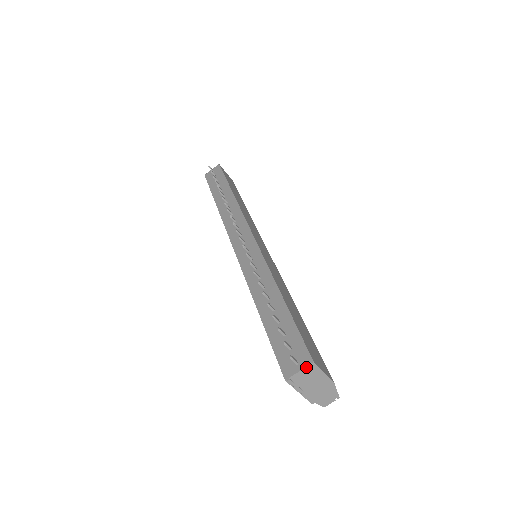
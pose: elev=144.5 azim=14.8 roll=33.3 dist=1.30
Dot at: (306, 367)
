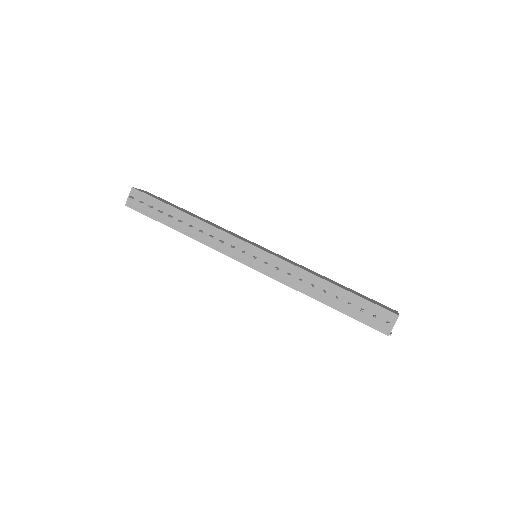
Dot at: occluded
